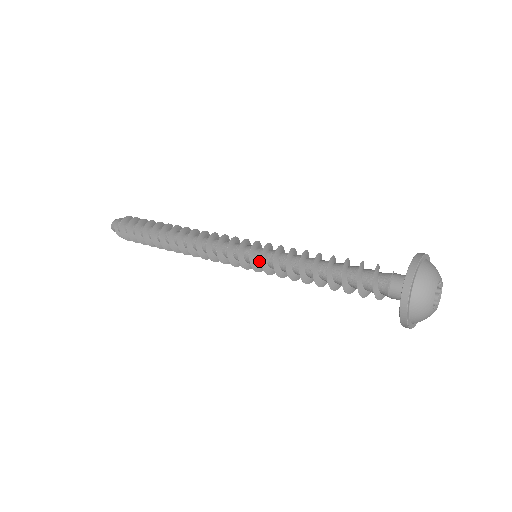
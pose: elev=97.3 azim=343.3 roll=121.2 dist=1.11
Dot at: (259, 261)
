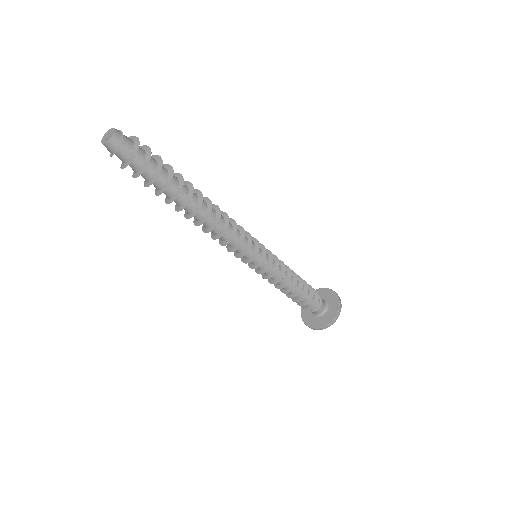
Dot at: (258, 267)
